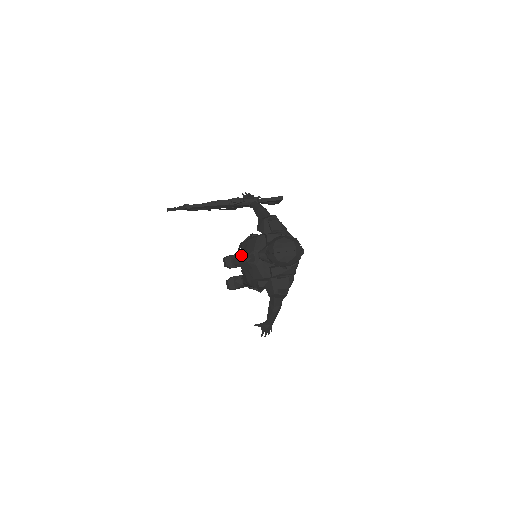
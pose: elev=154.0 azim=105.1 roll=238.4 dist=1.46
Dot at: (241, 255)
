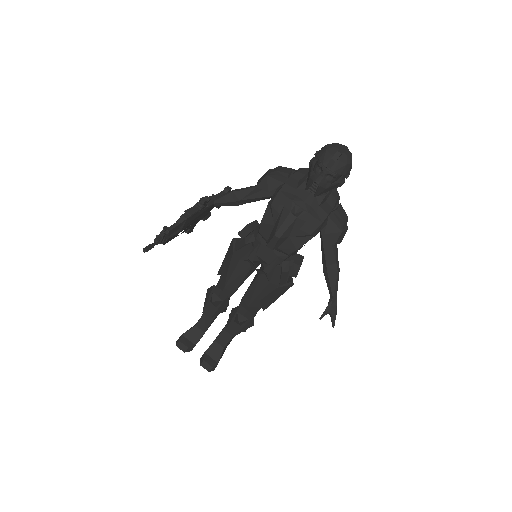
Dot at: (281, 220)
